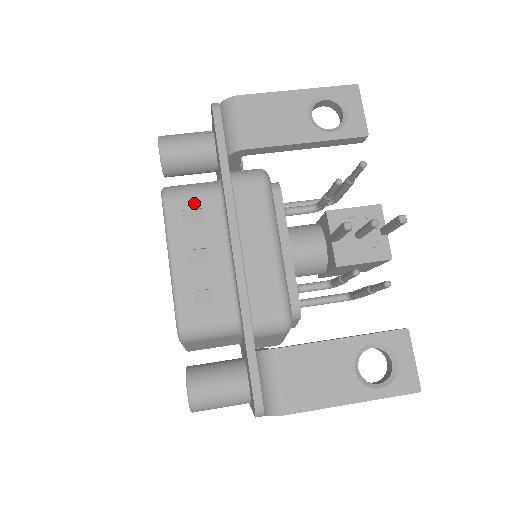
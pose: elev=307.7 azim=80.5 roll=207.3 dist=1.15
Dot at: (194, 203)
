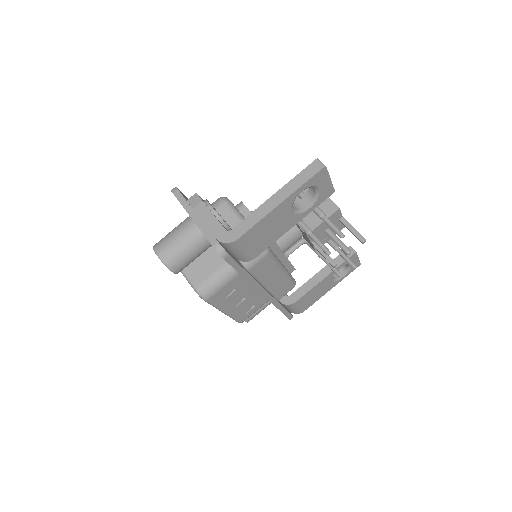
Dot at: (226, 289)
